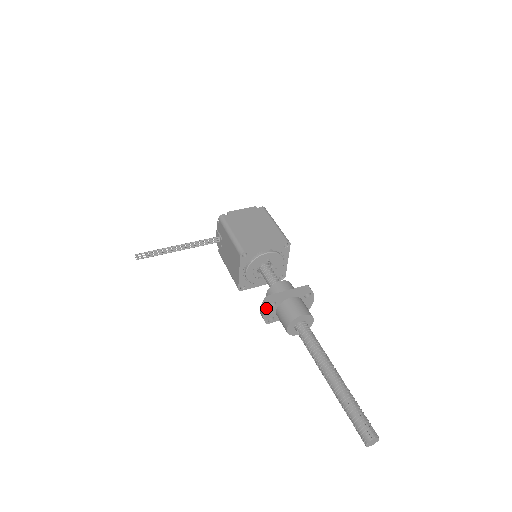
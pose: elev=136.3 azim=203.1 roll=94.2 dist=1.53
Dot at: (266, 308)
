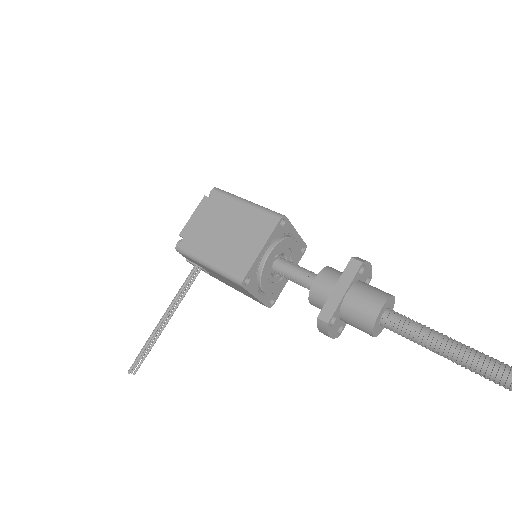
Dot at: (328, 331)
